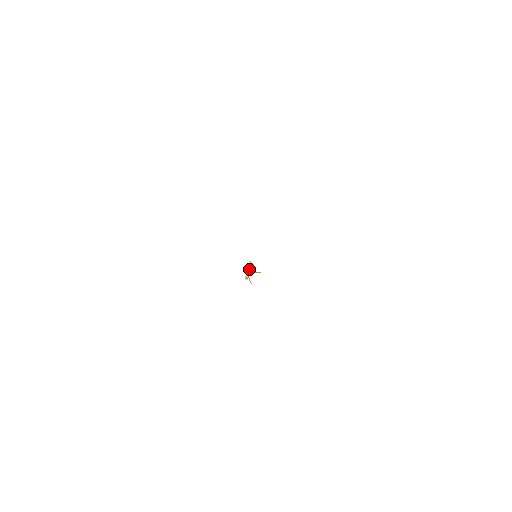
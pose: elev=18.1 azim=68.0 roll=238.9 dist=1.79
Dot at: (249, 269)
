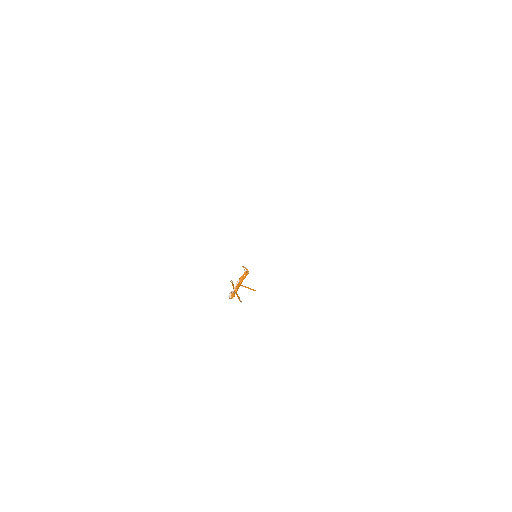
Dot at: (239, 280)
